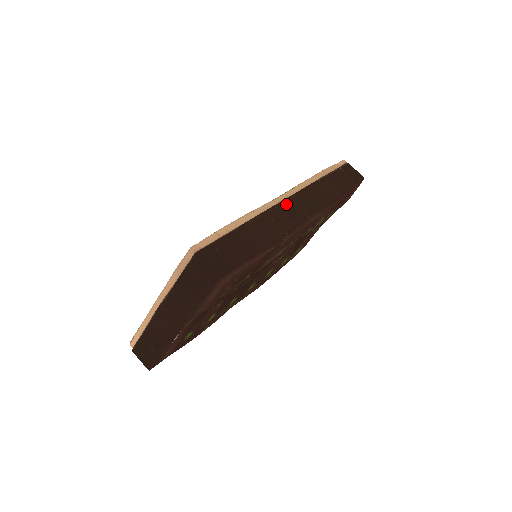
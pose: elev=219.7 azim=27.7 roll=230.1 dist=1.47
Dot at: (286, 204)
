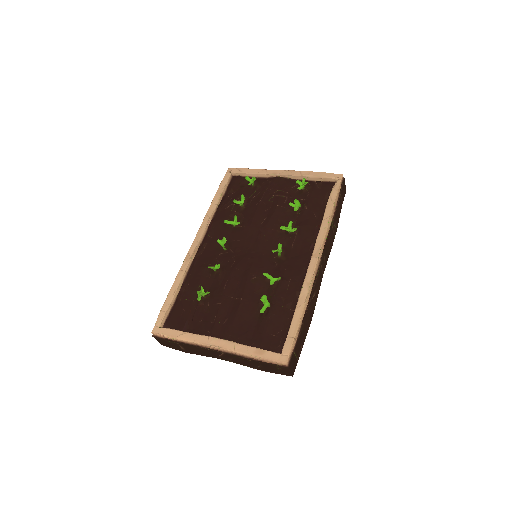
Dot at: (319, 272)
